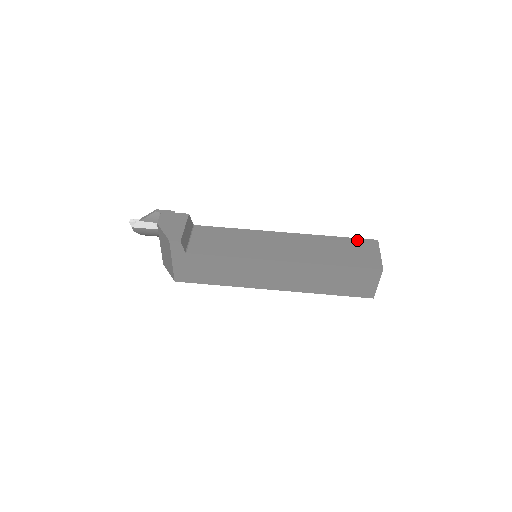
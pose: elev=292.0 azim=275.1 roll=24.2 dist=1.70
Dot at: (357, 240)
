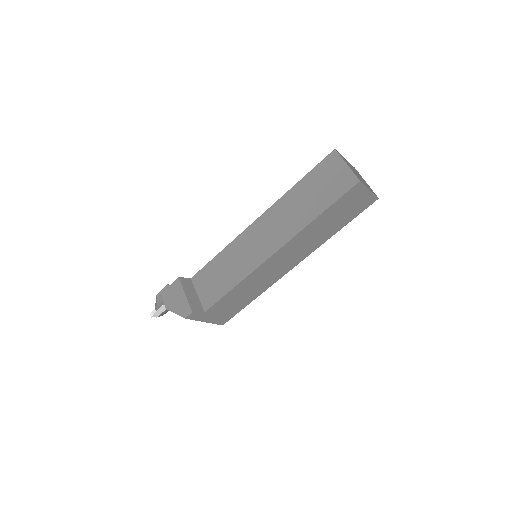
Dot at: (318, 168)
